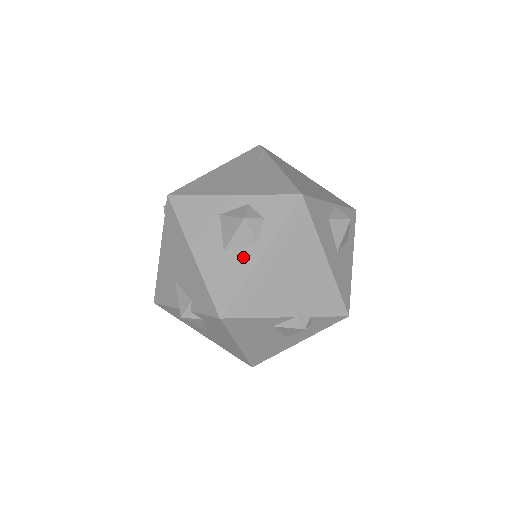
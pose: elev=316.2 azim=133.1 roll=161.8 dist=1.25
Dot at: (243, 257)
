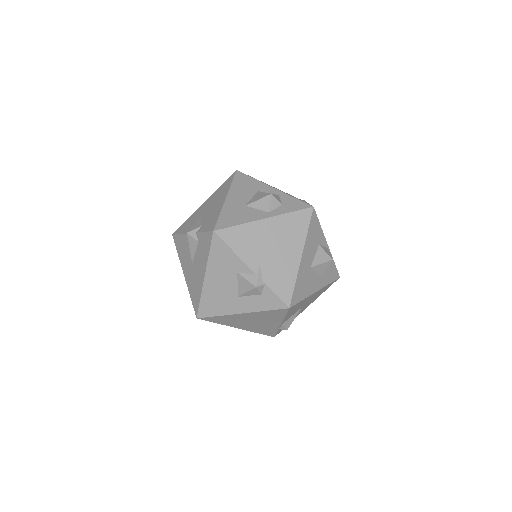
Dot at: (254, 213)
